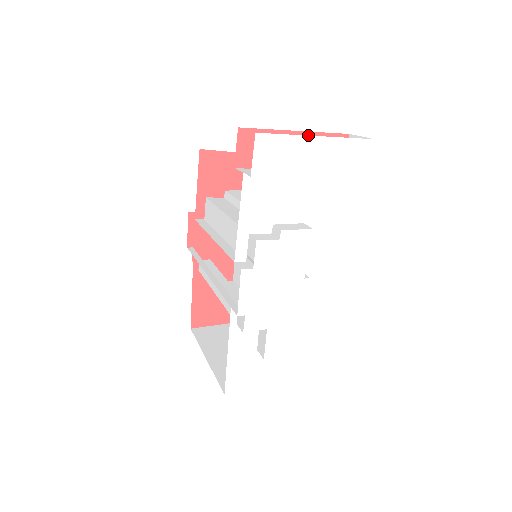
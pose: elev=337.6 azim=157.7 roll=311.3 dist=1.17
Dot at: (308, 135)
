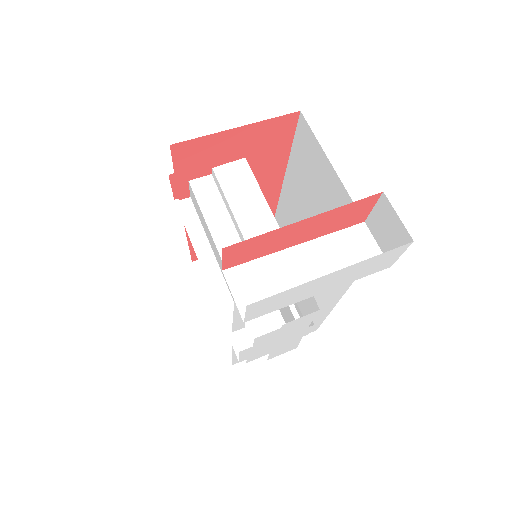
Dot at: (322, 215)
